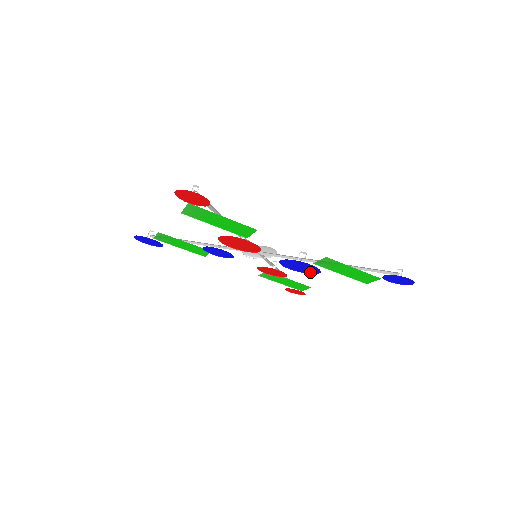
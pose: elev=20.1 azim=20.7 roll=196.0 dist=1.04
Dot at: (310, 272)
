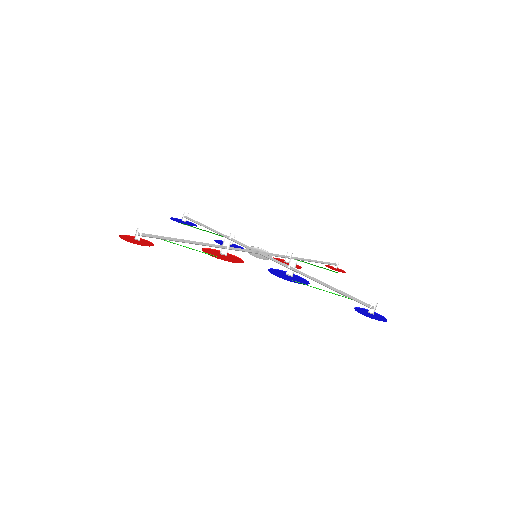
Dot at: (304, 279)
